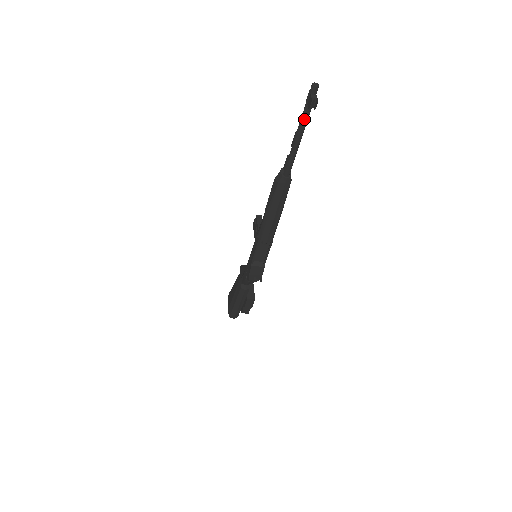
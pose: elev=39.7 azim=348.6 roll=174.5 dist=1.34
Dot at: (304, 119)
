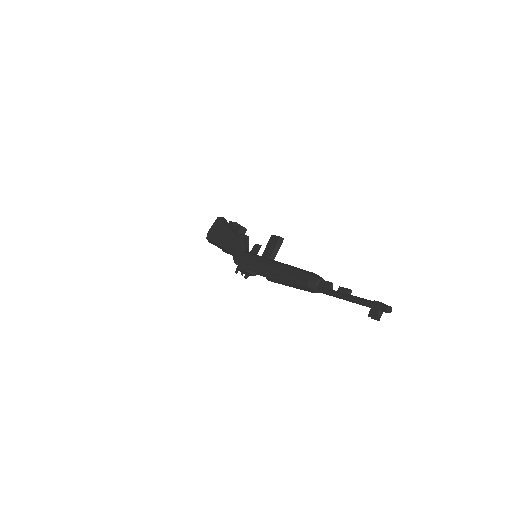
Dot at: (361, 304)
